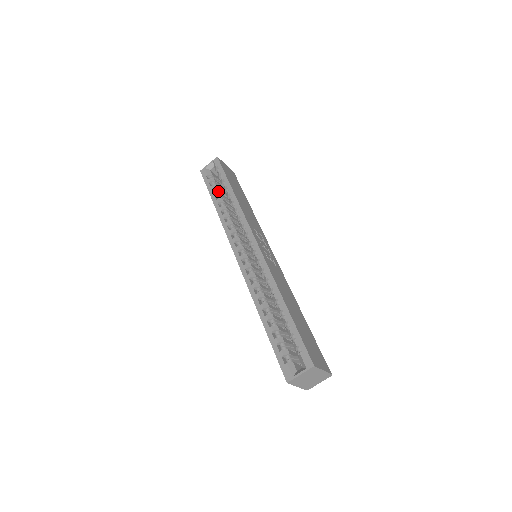
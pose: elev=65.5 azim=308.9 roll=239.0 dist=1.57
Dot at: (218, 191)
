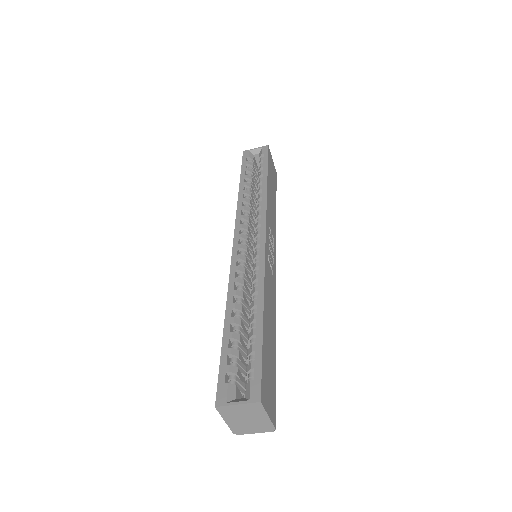
Dot at: (251, 176)
